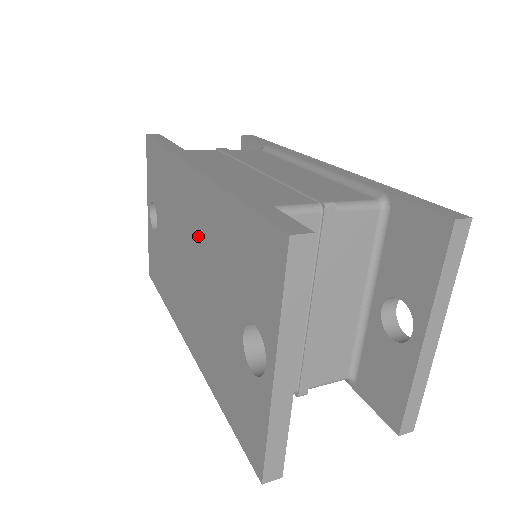
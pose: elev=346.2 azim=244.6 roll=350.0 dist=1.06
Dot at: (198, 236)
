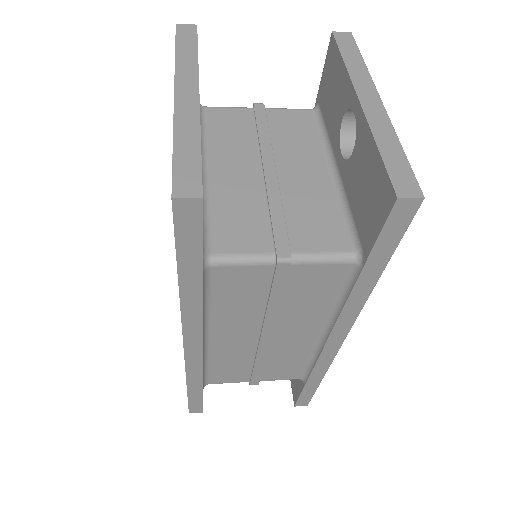
Dot at: occluded
